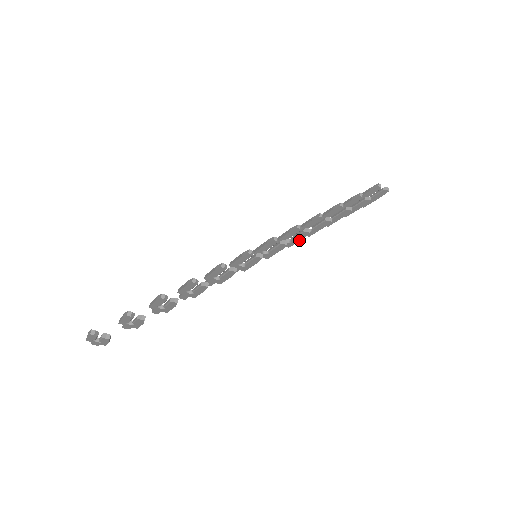
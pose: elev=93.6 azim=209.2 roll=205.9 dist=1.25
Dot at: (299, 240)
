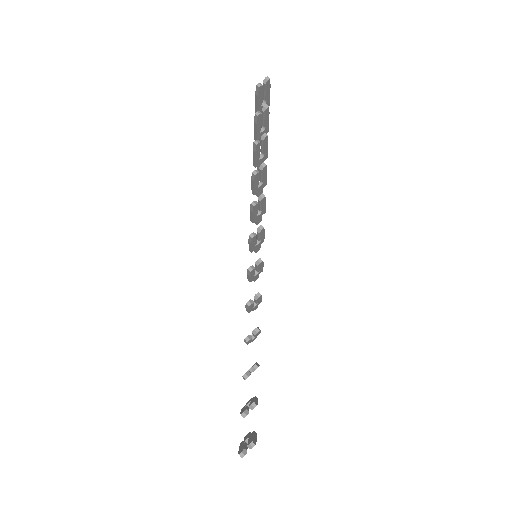
Dot at: (265, 205)
